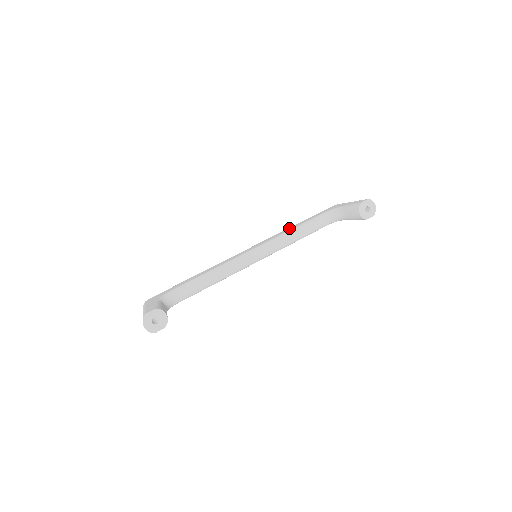
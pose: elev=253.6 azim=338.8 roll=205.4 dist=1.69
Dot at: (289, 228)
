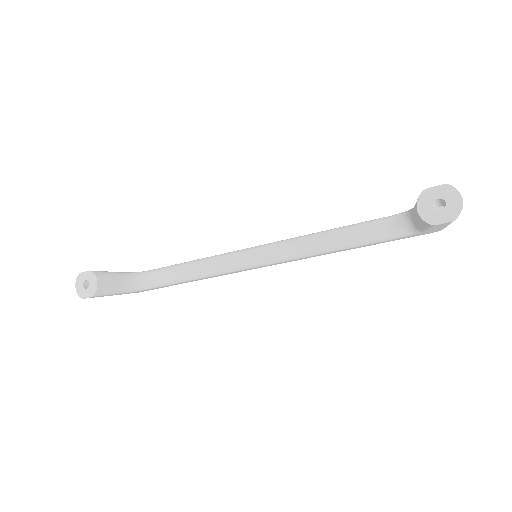
Dot at: occluded
